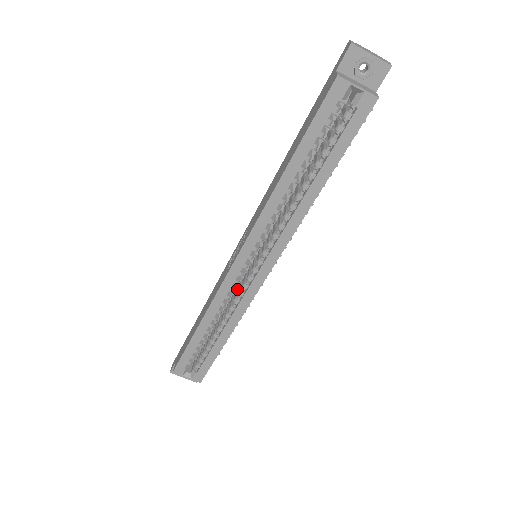
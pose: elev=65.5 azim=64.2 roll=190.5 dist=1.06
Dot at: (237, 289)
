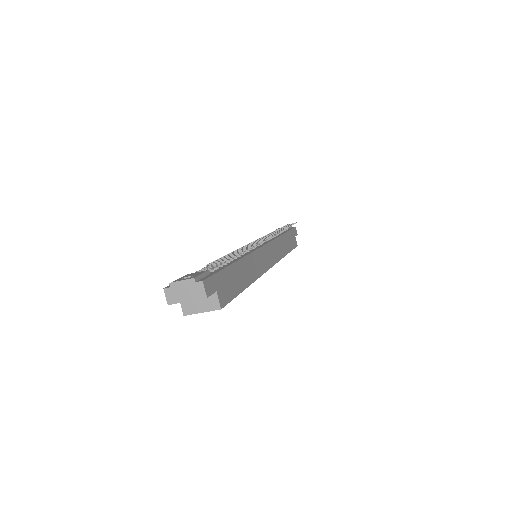
Dot at: occluded
